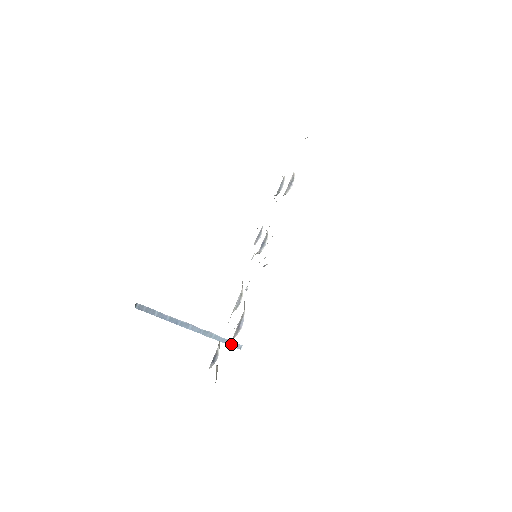
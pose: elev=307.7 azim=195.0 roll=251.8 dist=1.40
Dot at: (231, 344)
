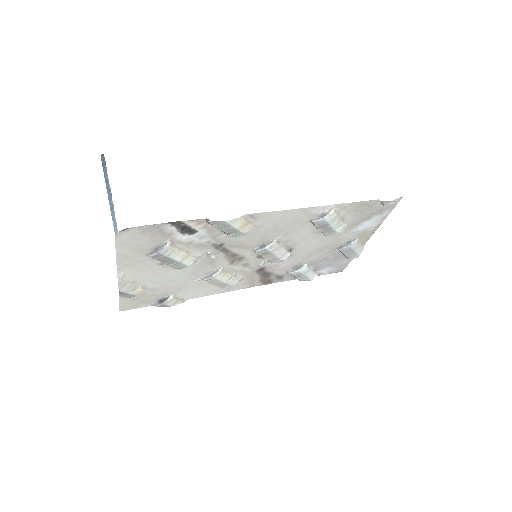
Dot at: (115, 225)
